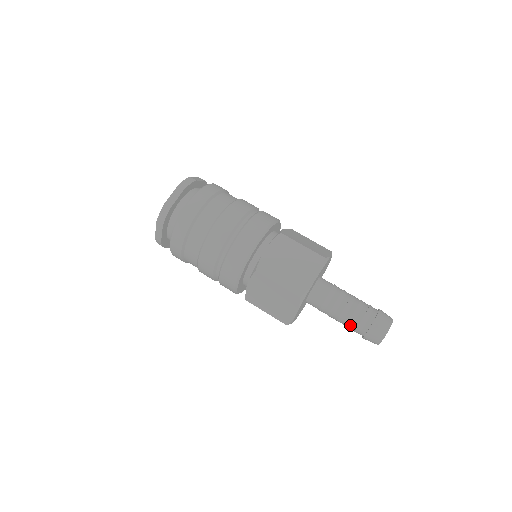
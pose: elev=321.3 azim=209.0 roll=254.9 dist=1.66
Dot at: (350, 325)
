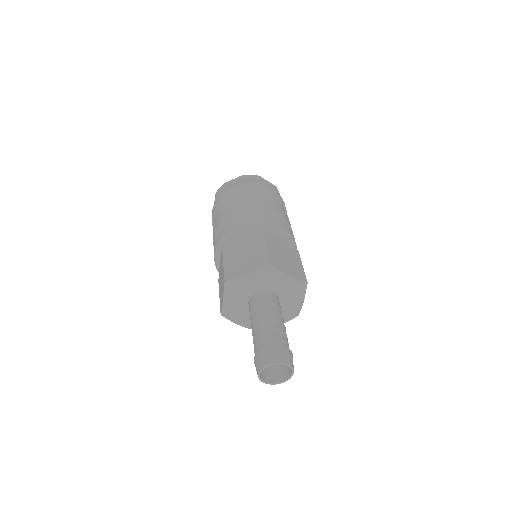
Dot at: (254, 343)
